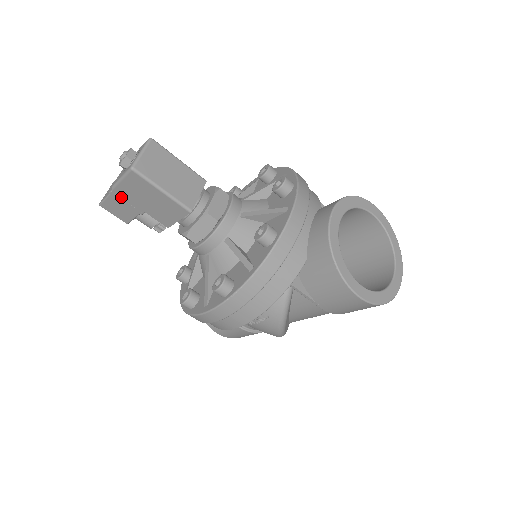
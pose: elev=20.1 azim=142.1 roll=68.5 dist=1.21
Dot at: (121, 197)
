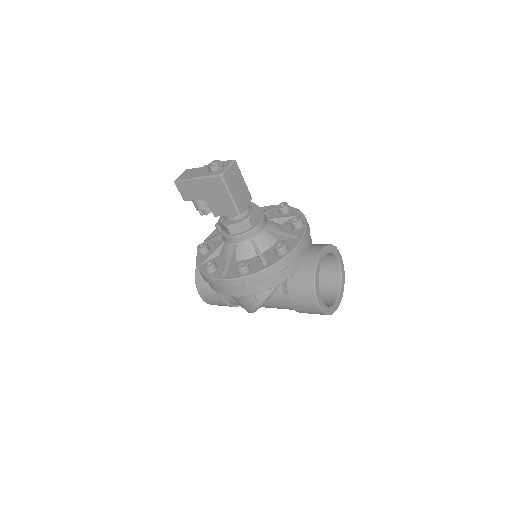
Dot at: (197, 185)
